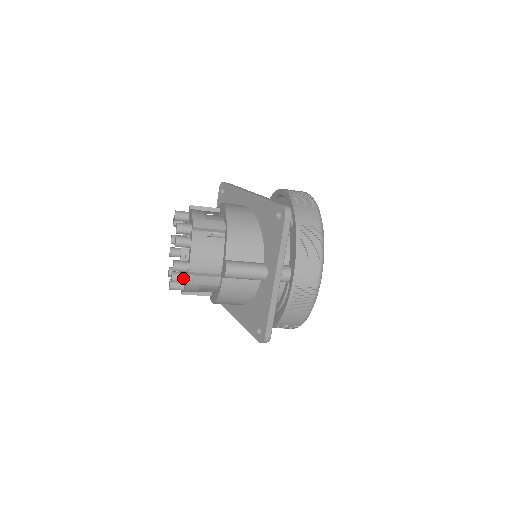
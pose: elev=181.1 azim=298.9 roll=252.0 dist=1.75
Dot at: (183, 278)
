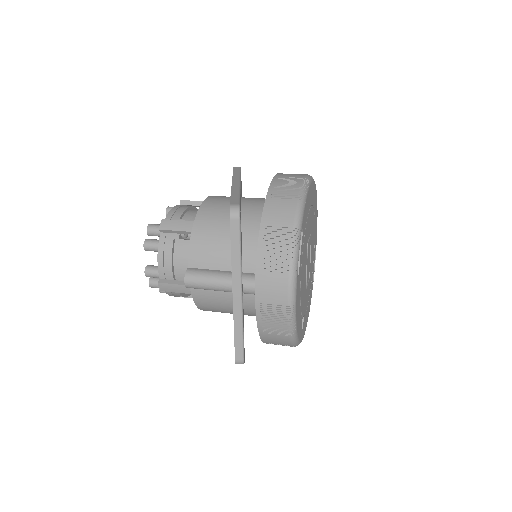
Dot at: occluded
